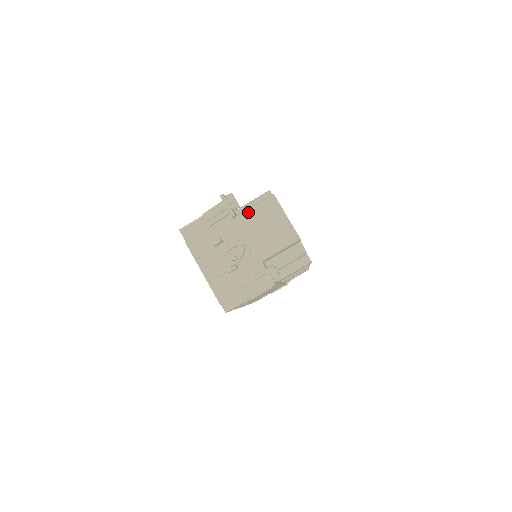
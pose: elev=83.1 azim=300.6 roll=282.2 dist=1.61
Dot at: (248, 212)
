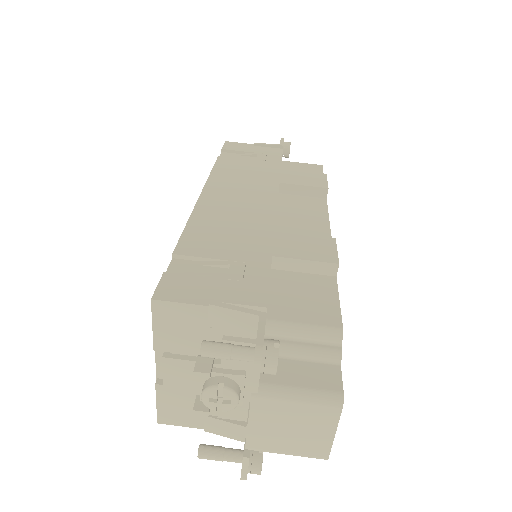
Dot at: (282, 398)
